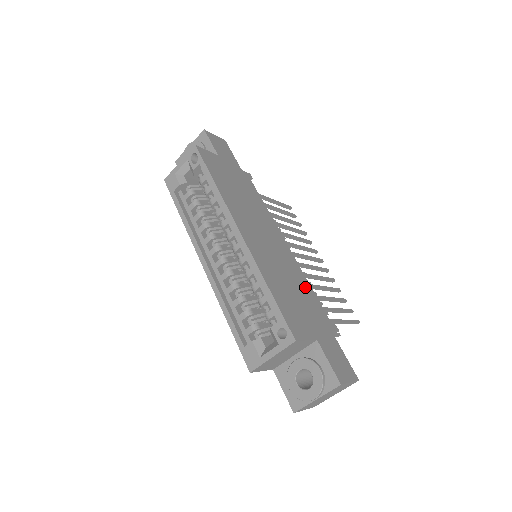
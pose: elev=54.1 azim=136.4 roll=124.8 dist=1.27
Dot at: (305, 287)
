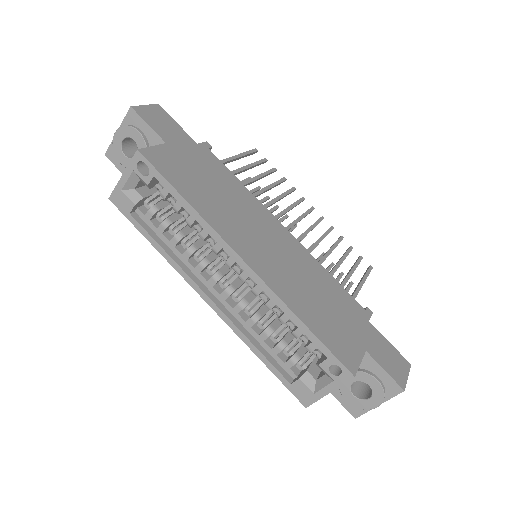
Dot at: (326, 280)
